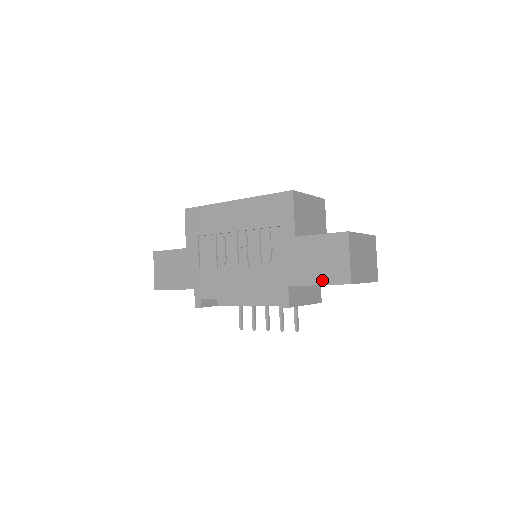
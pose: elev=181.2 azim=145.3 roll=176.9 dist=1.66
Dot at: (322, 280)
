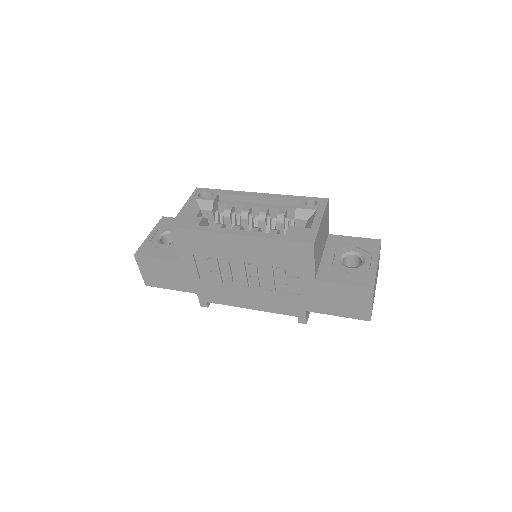
Dot at: (342, 314)
